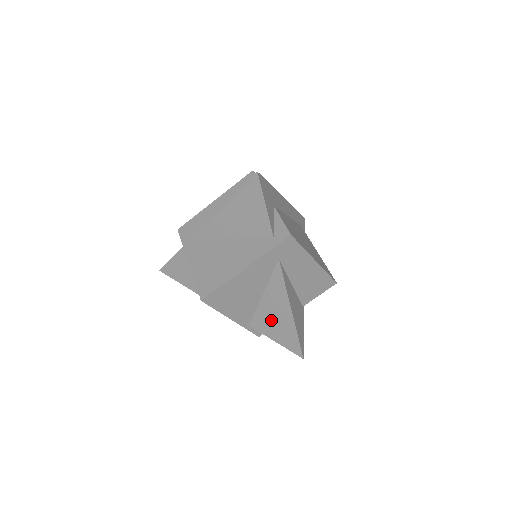
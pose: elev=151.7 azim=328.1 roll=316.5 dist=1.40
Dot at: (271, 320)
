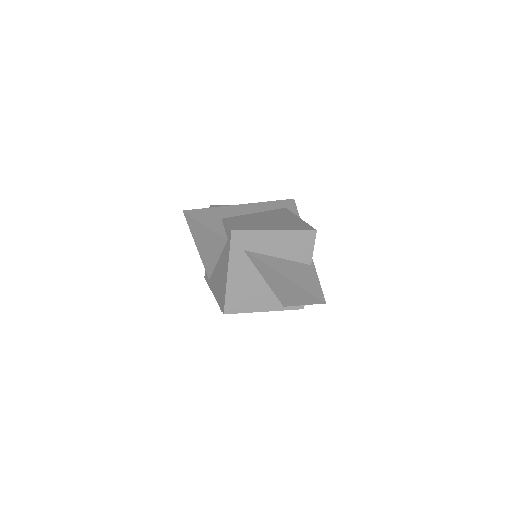
Dot at: (286, 293)
